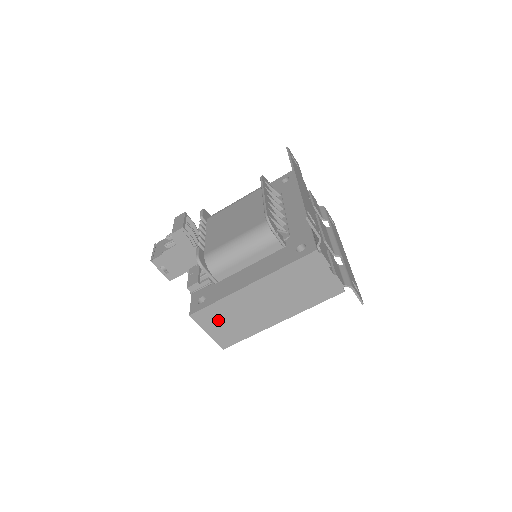
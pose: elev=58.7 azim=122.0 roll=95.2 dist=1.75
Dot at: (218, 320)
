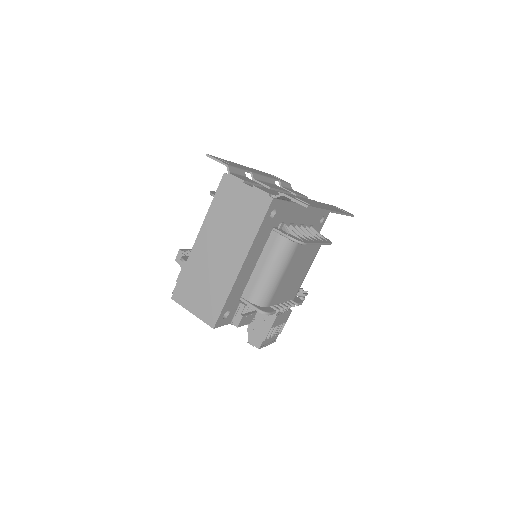
Dot at: (193, 292)
